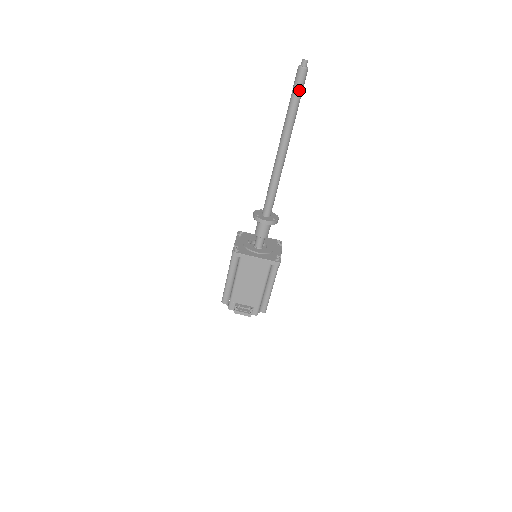
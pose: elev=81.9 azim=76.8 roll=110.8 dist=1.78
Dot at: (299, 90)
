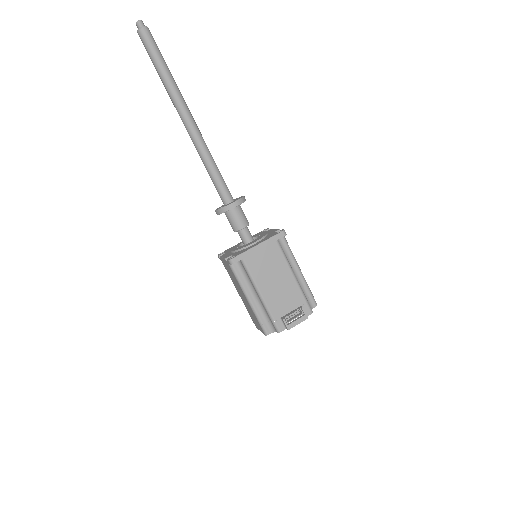
Dot at: (156, 51)
